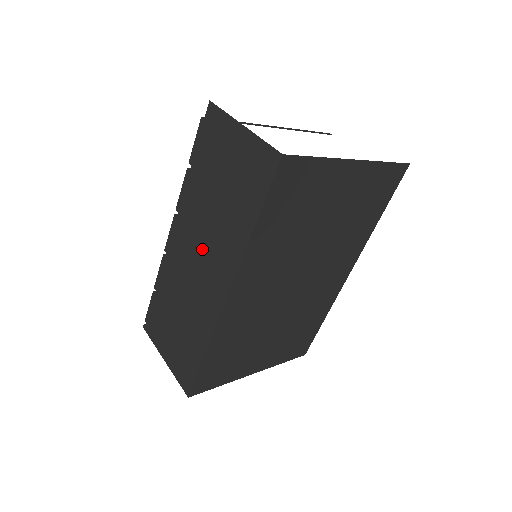
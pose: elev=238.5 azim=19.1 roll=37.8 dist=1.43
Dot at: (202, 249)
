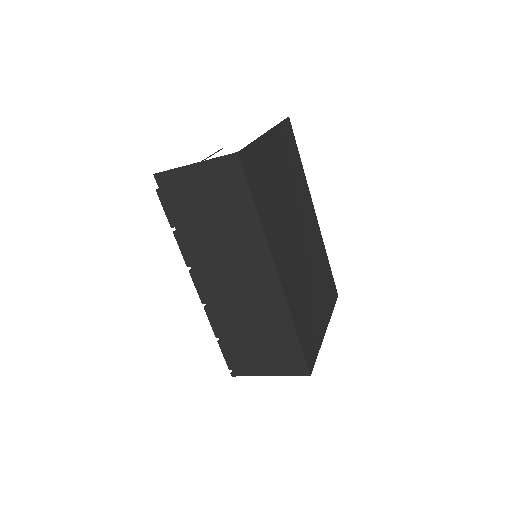
Dot at: (232, 268)
